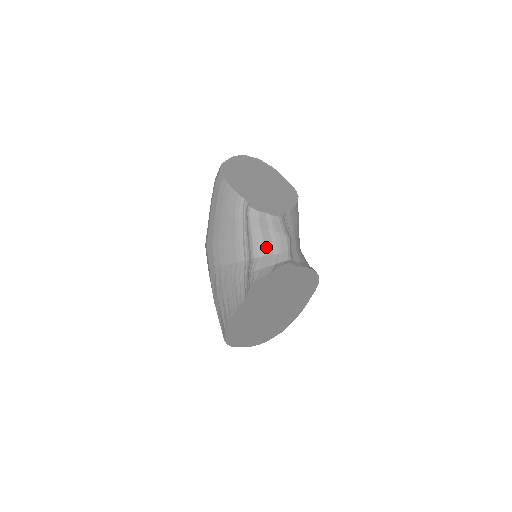
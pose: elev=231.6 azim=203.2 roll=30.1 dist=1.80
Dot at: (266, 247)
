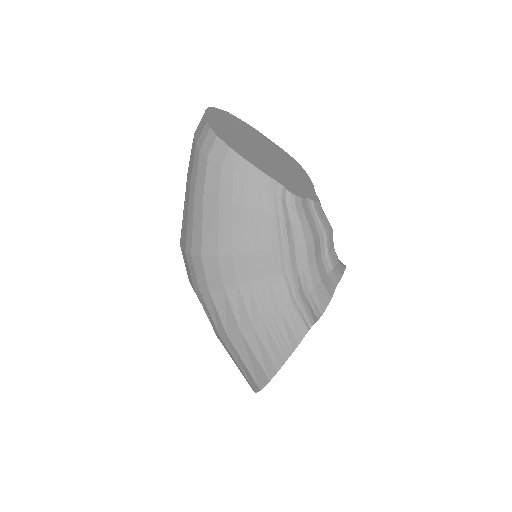
Dot at: (316, 249)
